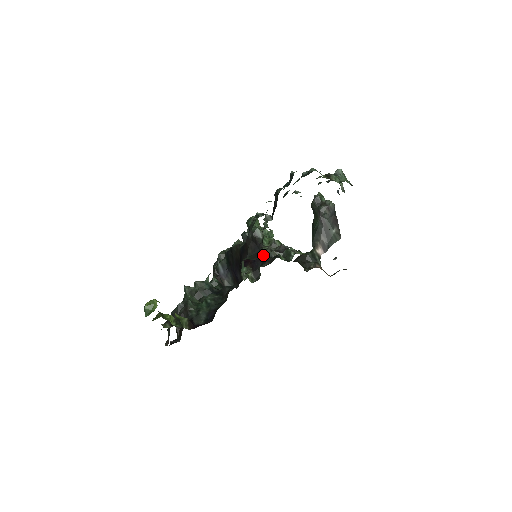
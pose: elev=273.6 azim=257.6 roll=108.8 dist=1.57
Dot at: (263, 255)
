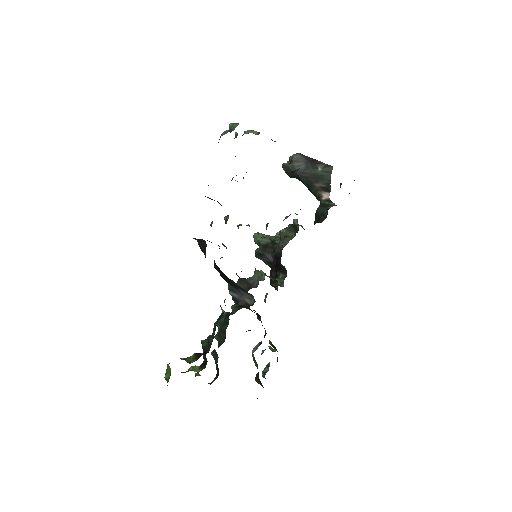
Dot at: (278, 251)
